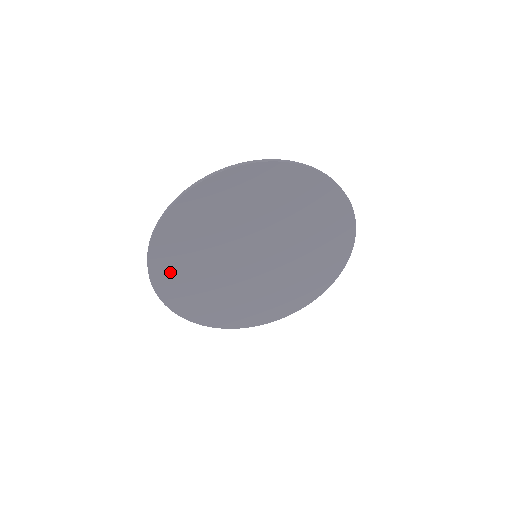
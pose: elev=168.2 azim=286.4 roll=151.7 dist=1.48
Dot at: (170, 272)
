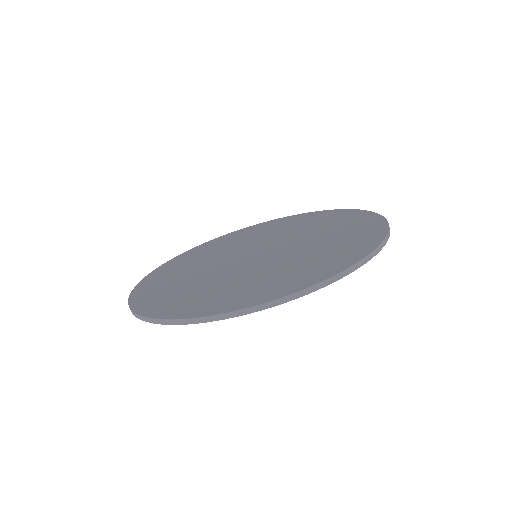
Dot at: occluded
